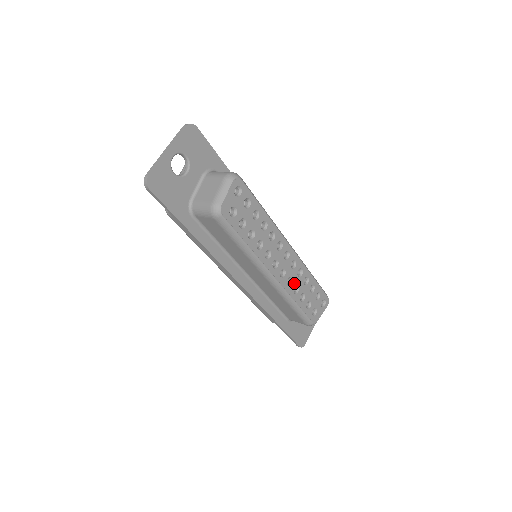
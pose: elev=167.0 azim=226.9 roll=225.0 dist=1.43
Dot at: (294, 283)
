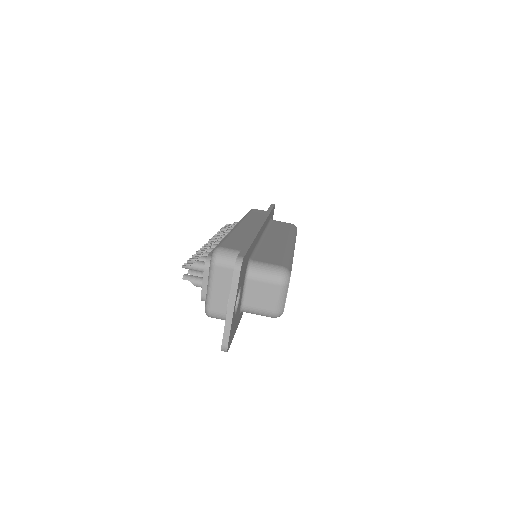
Dot at: occluded
